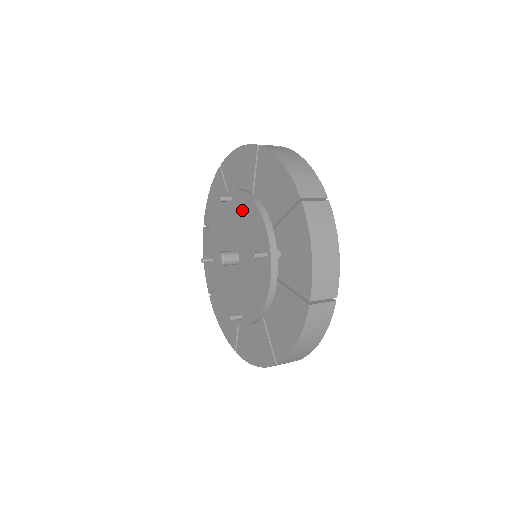
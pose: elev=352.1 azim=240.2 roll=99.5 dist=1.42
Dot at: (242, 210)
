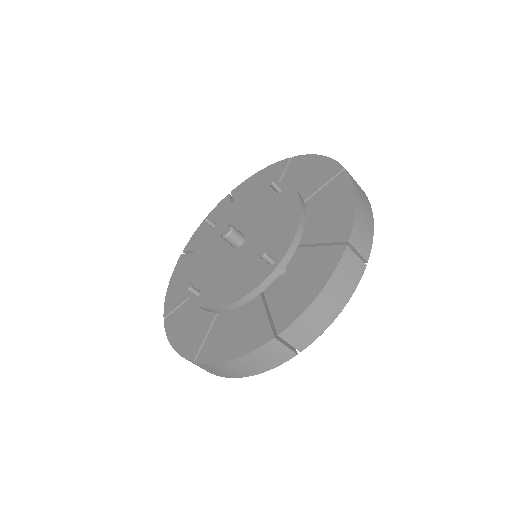
Dot at: (233, 211)
